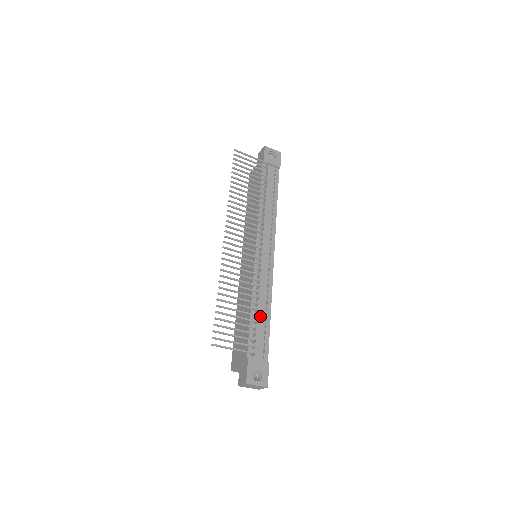
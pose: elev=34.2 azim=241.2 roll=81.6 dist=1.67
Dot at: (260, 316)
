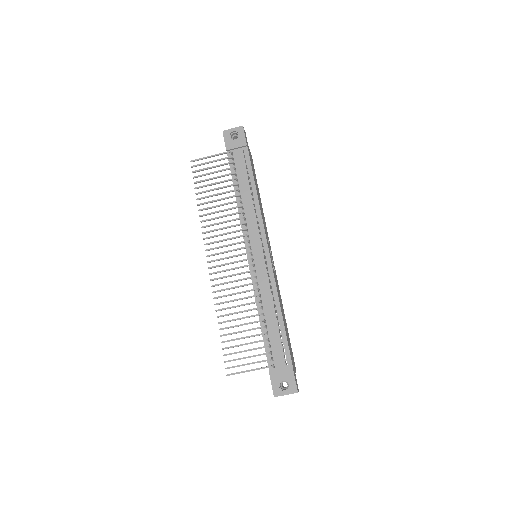
Dot at: (271, 323)
